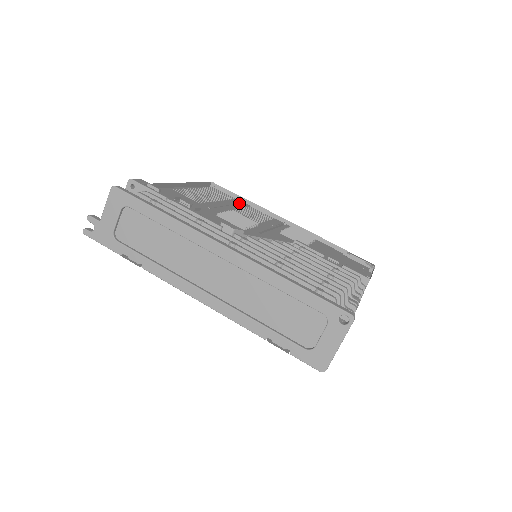
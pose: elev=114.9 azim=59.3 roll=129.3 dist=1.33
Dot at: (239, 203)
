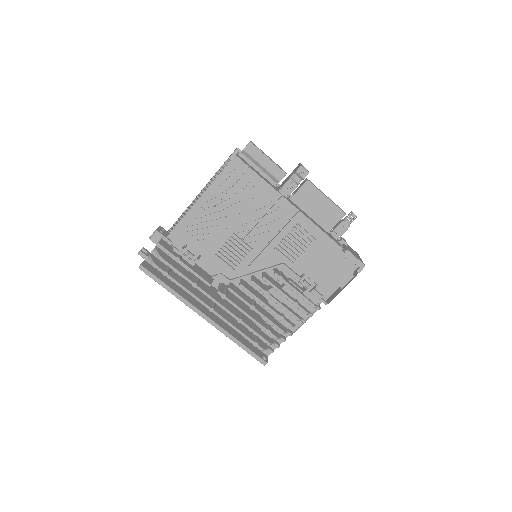
Dot at: (249, 205)
